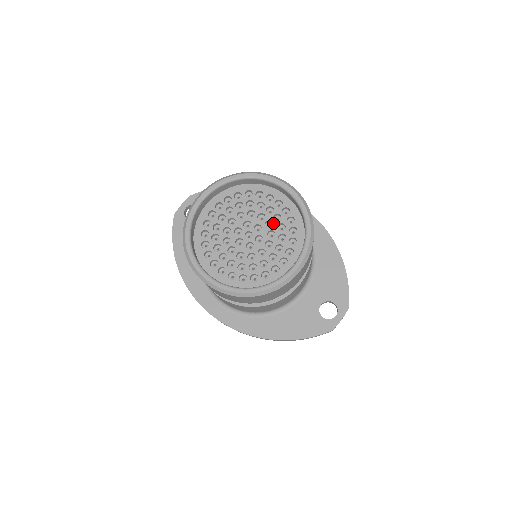
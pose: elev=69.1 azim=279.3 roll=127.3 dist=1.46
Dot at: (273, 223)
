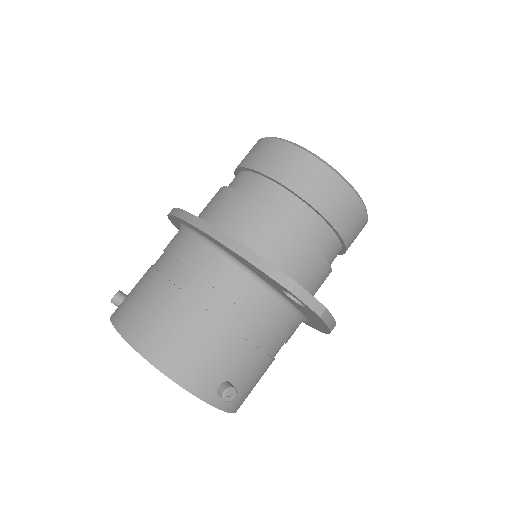
Dot at: occluded
